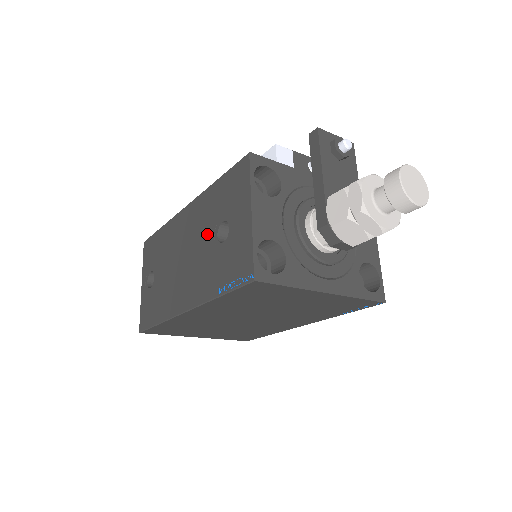
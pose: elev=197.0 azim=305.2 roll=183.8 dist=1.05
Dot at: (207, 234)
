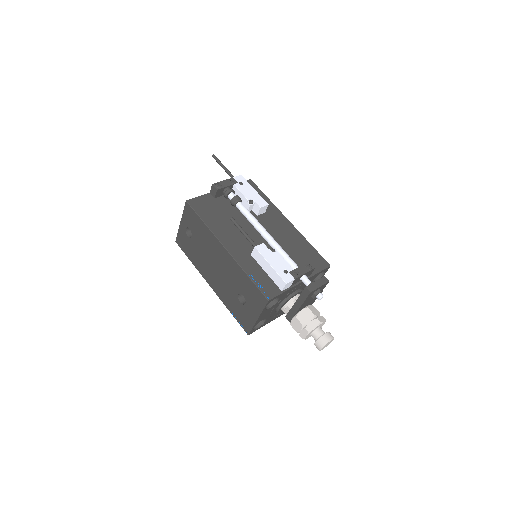
Dot at: (233, 285)
